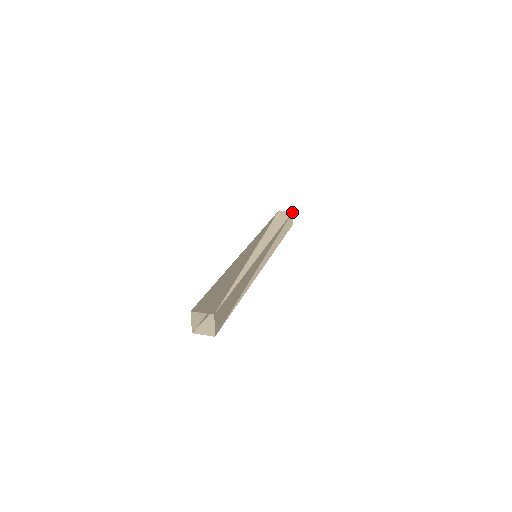
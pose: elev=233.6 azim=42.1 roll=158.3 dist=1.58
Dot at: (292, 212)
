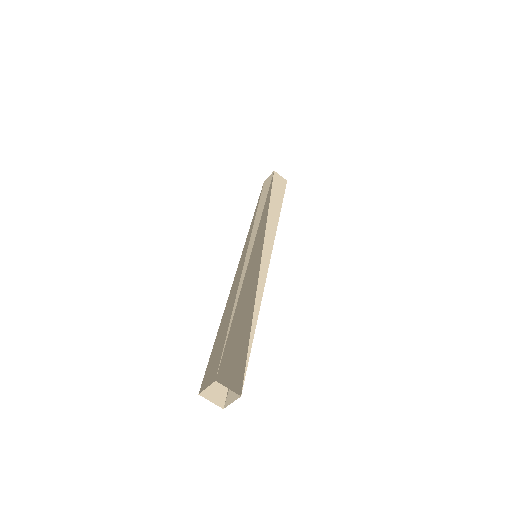
Dot at: occluded
